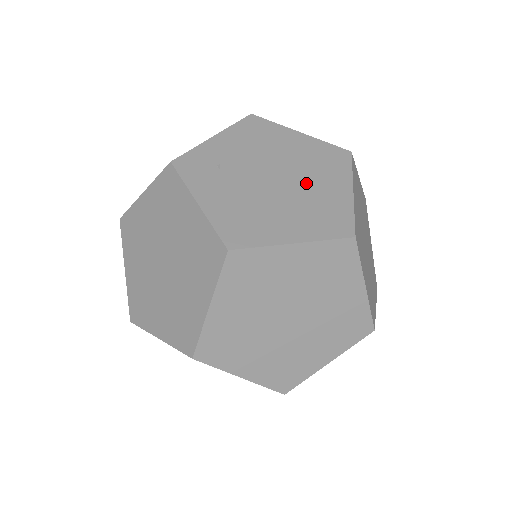
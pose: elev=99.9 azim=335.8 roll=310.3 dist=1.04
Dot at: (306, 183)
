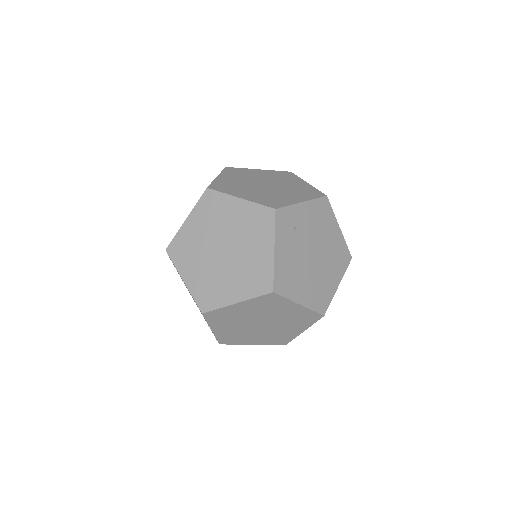
Dot at: (324, 268)
